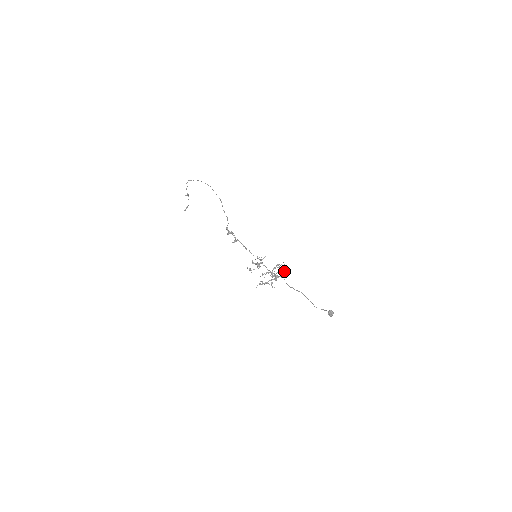
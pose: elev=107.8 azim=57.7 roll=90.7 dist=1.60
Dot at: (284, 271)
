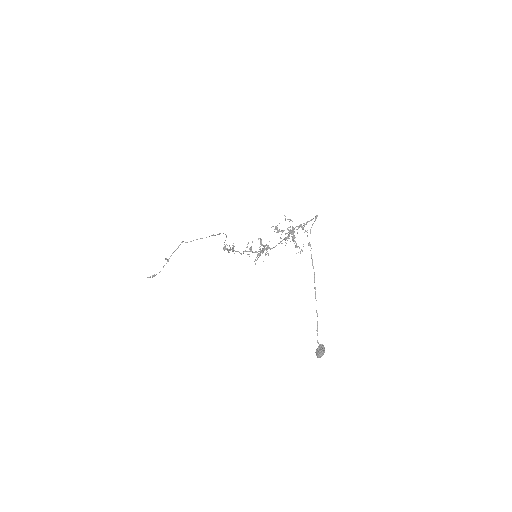
Dot at: (317, 215)
